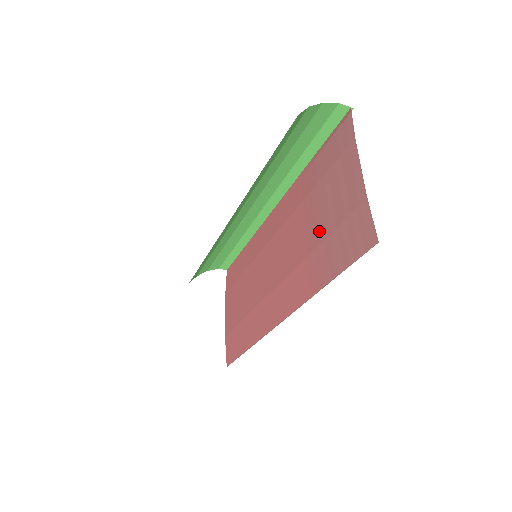
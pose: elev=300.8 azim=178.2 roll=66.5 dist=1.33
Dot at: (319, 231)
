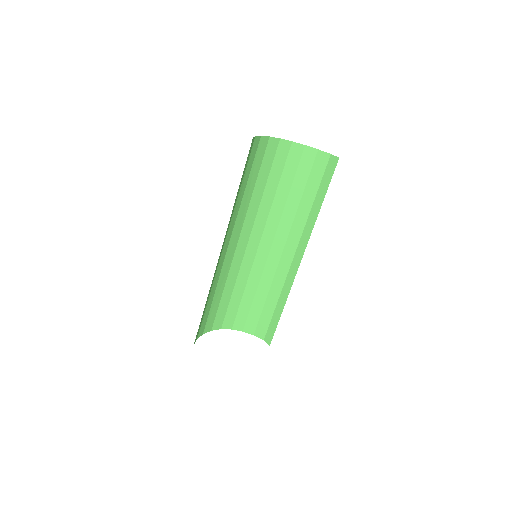
Dot at: occluded
